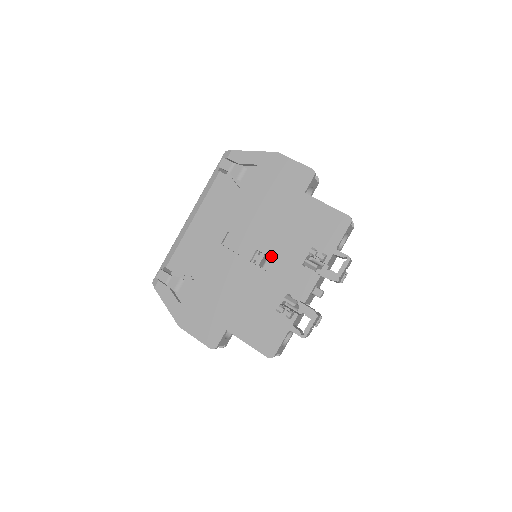
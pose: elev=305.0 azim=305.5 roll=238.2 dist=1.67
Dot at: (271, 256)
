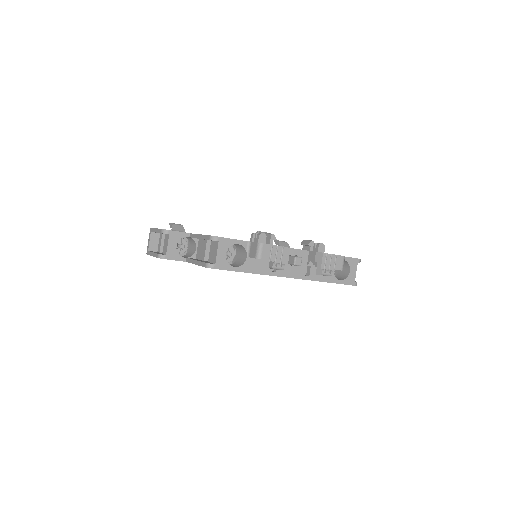
Dot at: occluded
